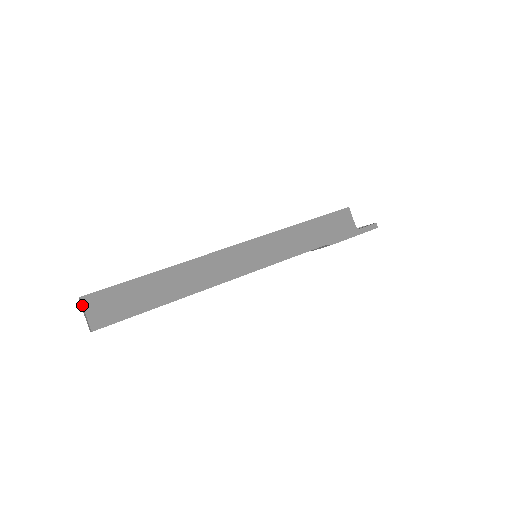
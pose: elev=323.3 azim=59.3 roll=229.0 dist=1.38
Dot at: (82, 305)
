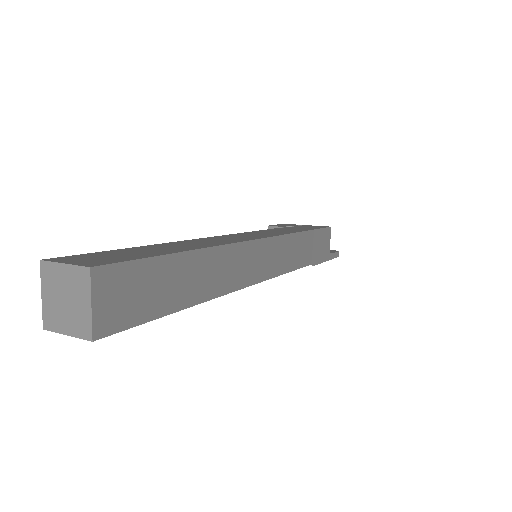
Dot at: (90, 284)
